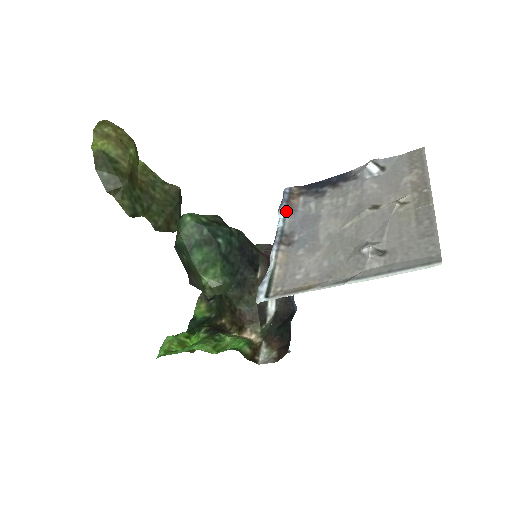
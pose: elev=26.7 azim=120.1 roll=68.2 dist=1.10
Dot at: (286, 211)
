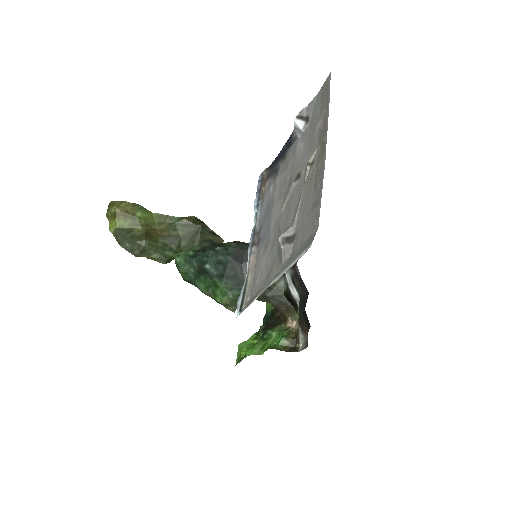
Dot at: (257, 204)
